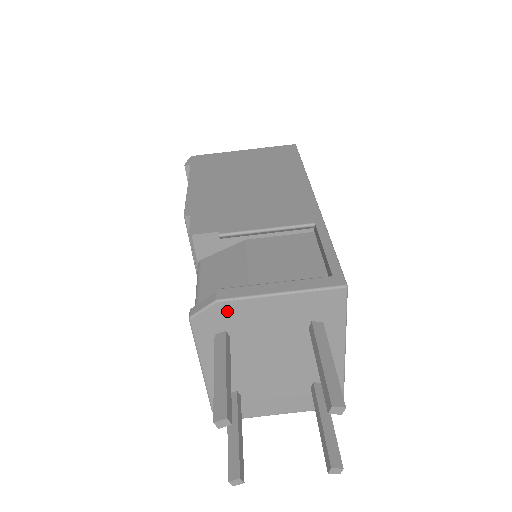
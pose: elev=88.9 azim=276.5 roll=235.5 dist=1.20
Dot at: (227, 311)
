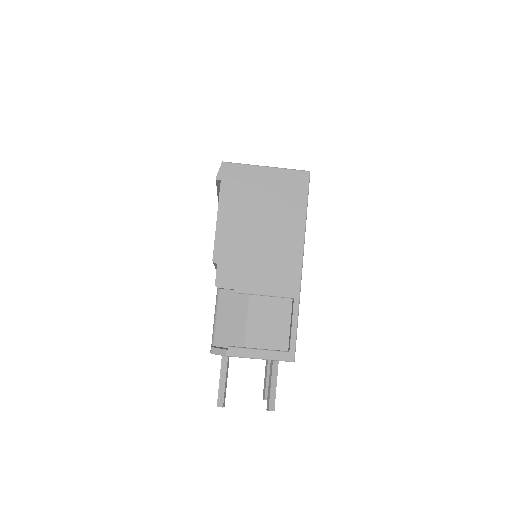
Dot at: occluded
